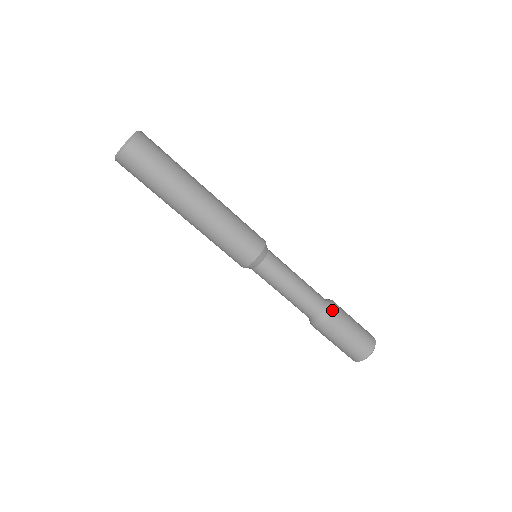
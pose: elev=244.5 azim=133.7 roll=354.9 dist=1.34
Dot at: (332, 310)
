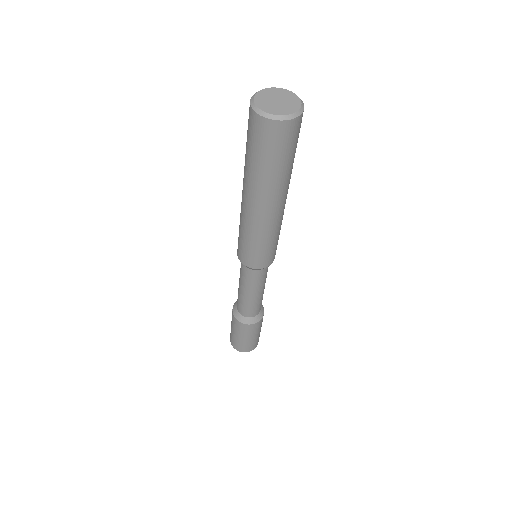
Dot at: occluded
